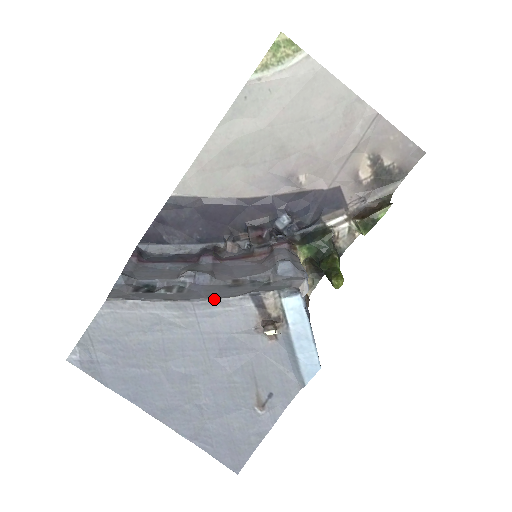
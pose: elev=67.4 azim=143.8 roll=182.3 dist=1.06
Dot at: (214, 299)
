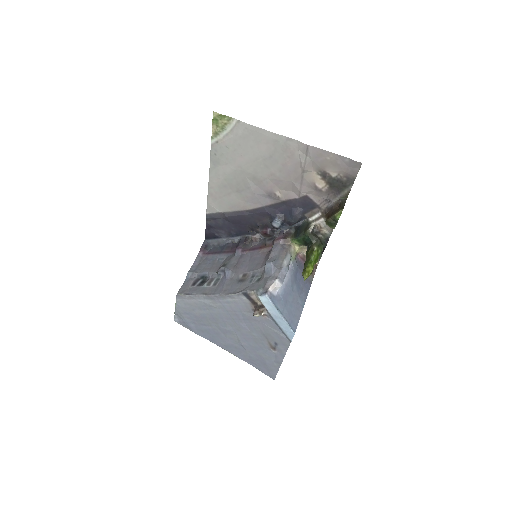
Dot at: (225, 295)
